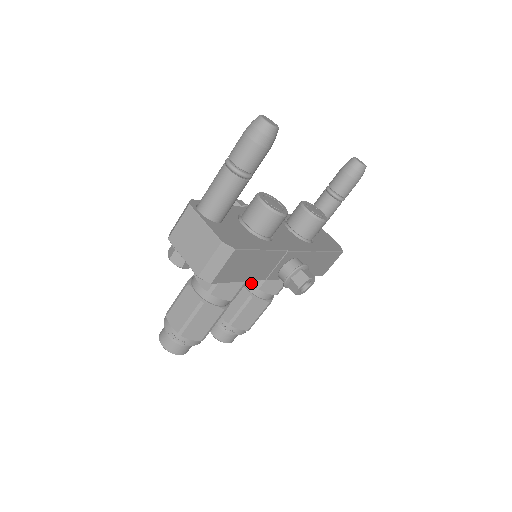
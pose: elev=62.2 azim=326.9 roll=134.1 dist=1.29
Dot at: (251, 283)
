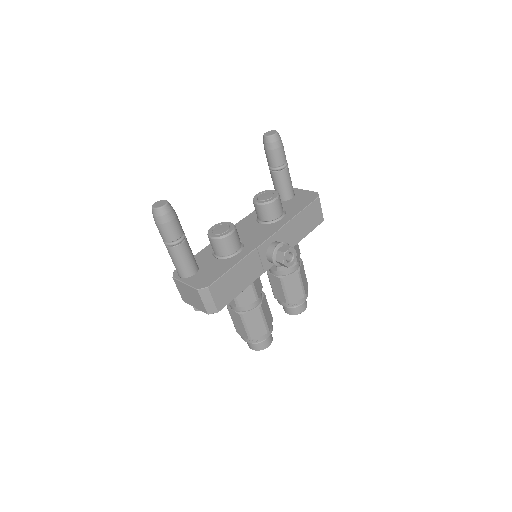
Dot at: (274, 270)
